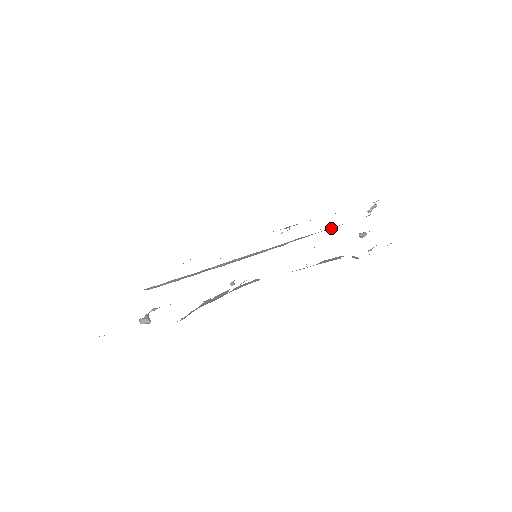
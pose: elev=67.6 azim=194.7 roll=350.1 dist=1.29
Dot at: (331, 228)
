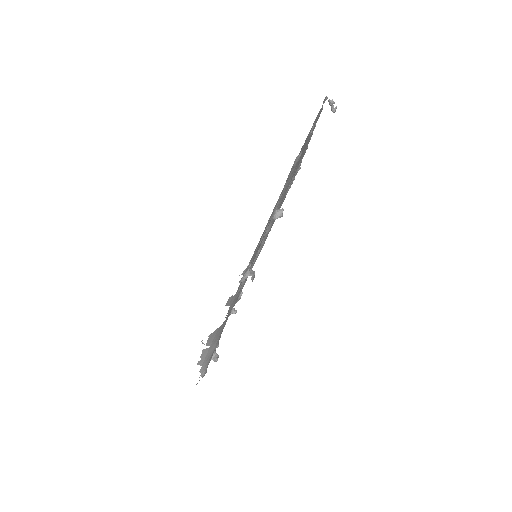
Dot at: (280, 196)
